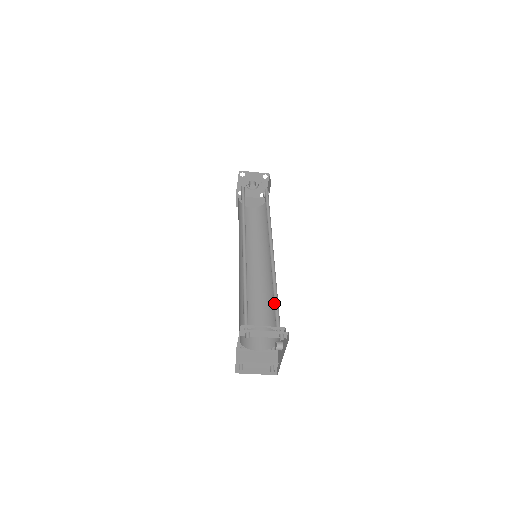
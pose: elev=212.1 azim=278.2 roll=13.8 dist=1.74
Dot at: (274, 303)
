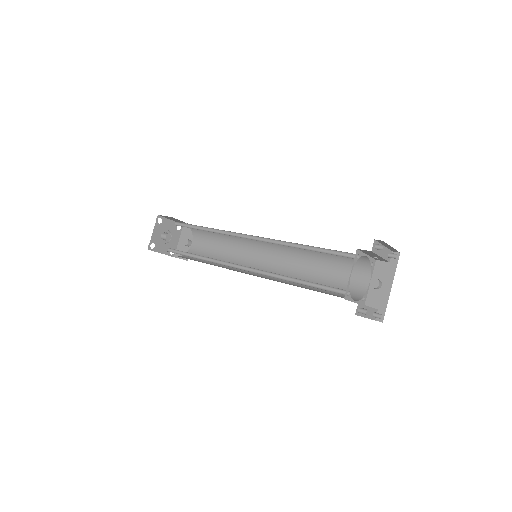
Dot at: (336, 259)
